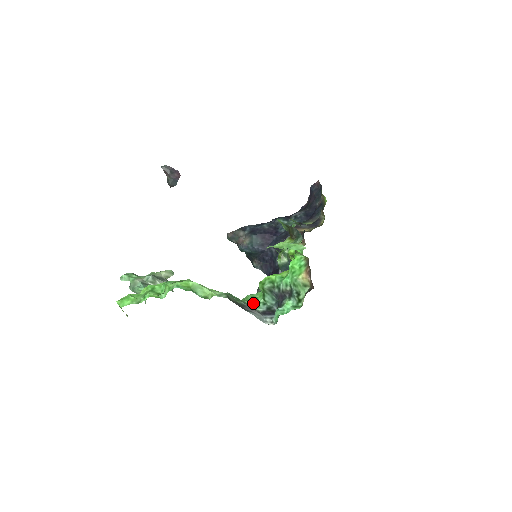
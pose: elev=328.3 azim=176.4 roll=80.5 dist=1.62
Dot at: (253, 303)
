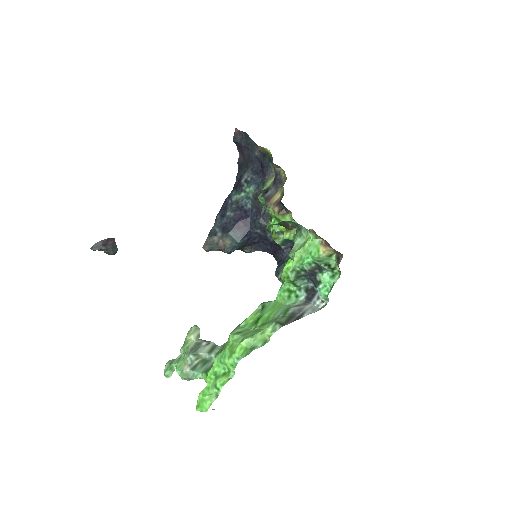
Dot at: (291, 298)
